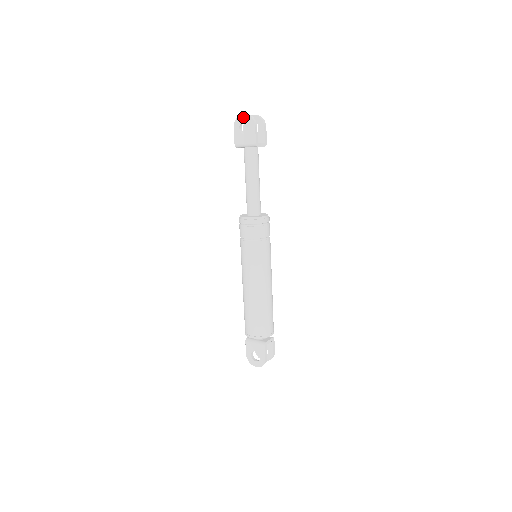
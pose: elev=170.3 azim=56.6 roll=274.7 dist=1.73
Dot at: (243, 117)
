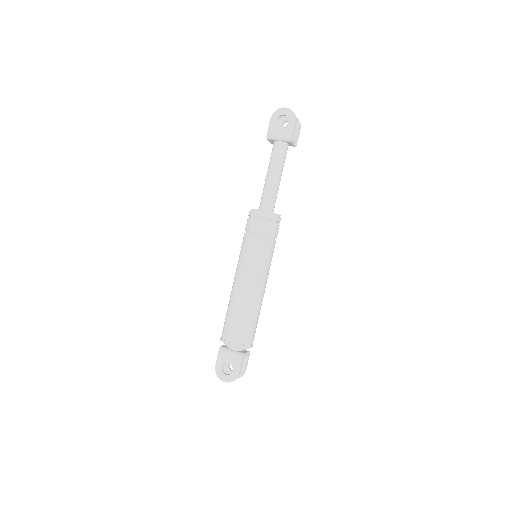
Dot at: (284, 110)
